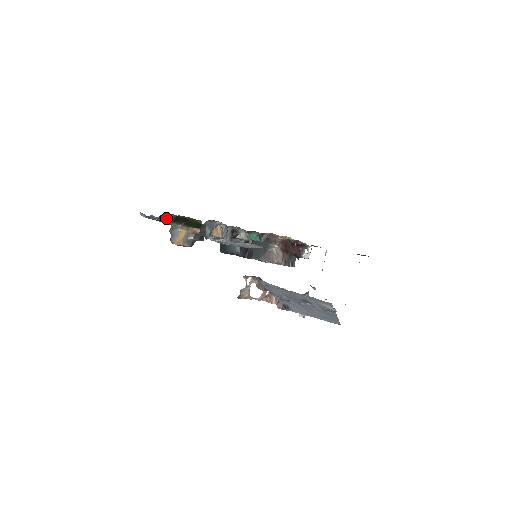
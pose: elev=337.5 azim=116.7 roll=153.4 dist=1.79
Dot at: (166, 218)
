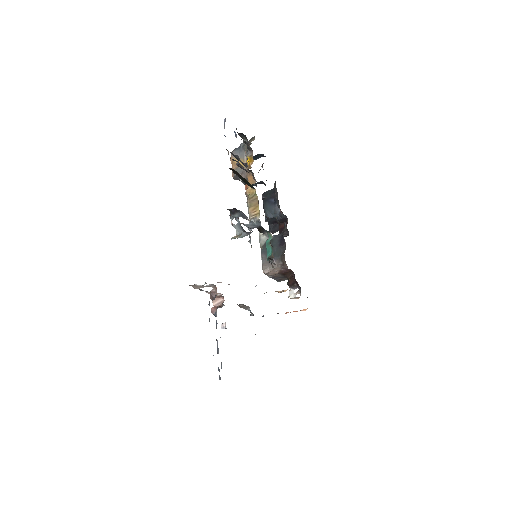
Dot at: occluded
